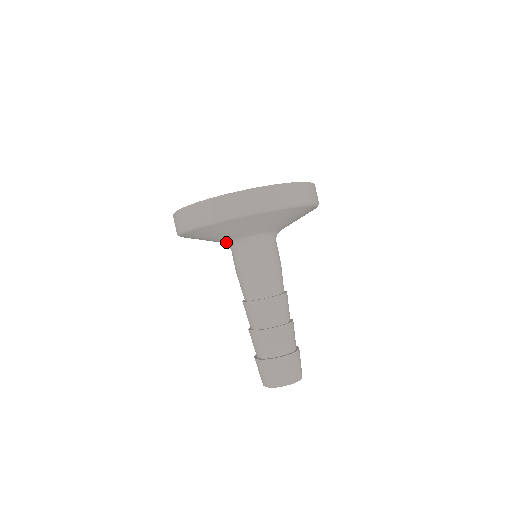
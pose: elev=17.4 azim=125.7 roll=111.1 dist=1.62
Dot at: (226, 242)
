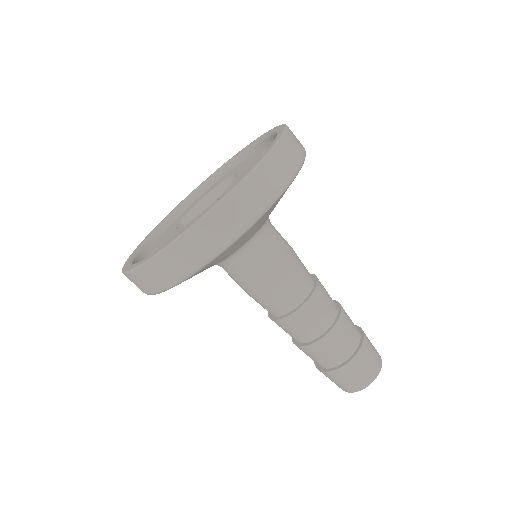
Dot at: occluded
